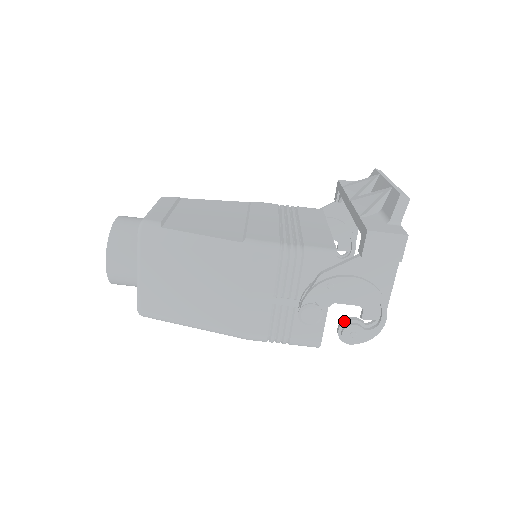
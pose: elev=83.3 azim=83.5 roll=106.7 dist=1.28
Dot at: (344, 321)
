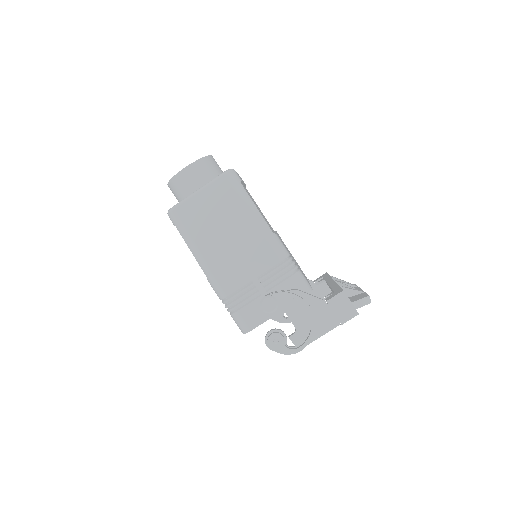
Dot at: (279, 329)
